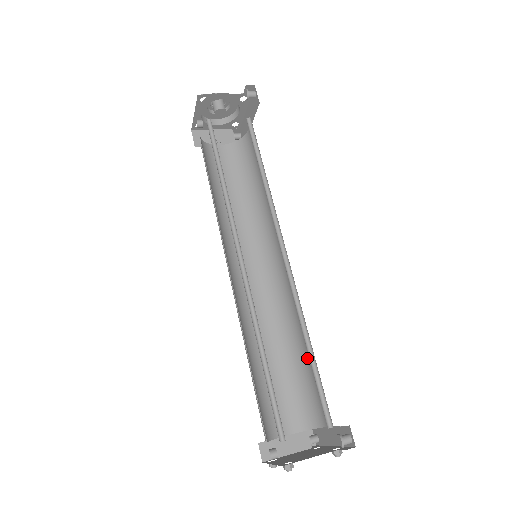
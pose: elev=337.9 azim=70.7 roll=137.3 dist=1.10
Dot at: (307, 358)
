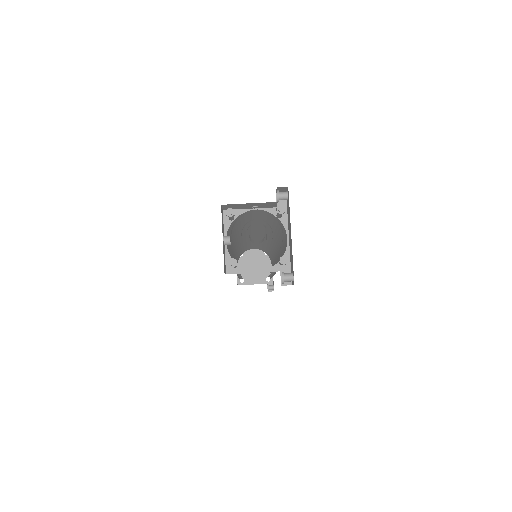
Dot at: (273, 260)
